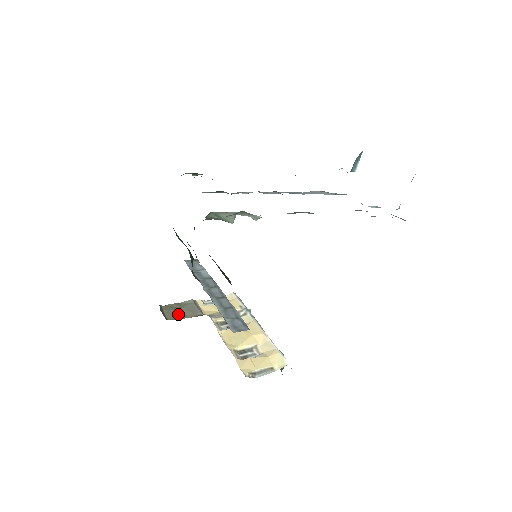
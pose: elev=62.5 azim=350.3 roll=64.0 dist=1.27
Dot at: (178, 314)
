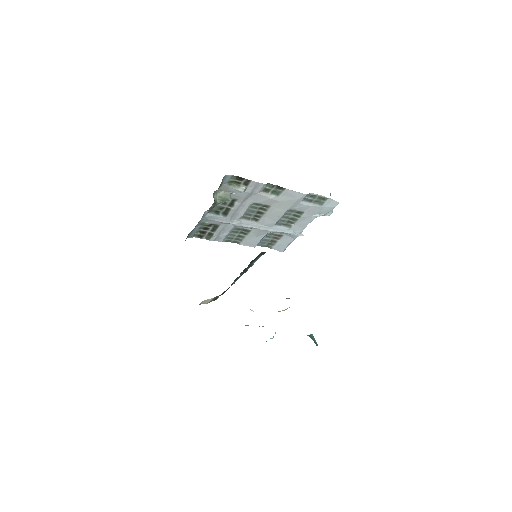
Dot at: occluded
